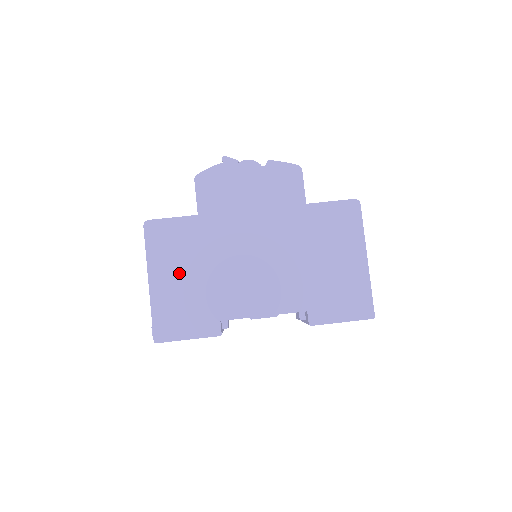
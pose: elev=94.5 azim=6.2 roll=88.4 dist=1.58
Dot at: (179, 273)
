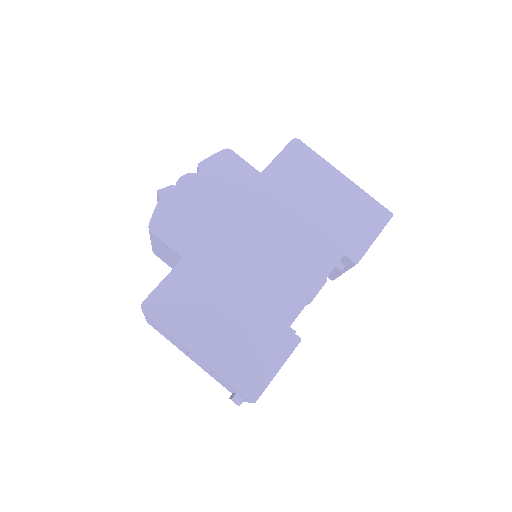
Dot at: (215, 322)
